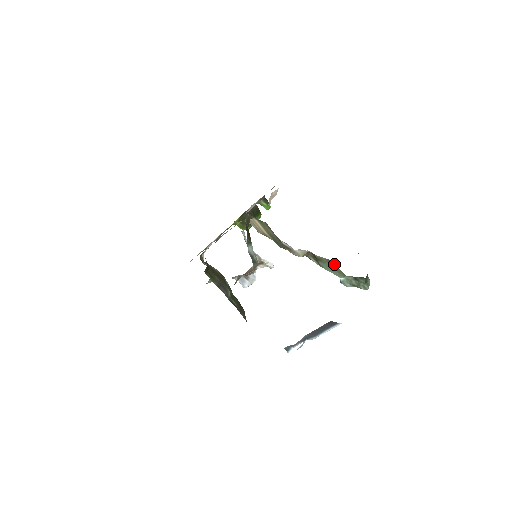
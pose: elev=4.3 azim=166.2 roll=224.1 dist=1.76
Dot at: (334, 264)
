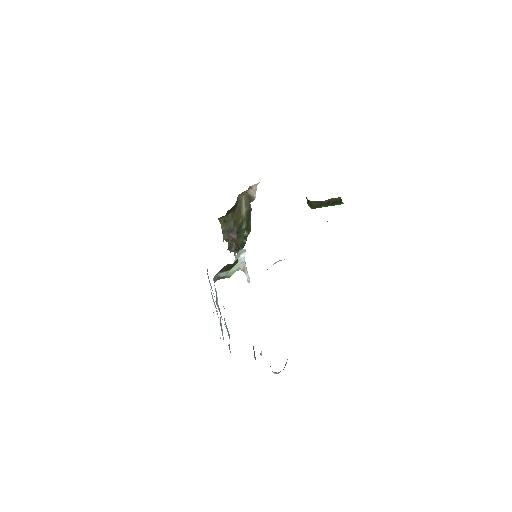
Dot at: (254, 351)
